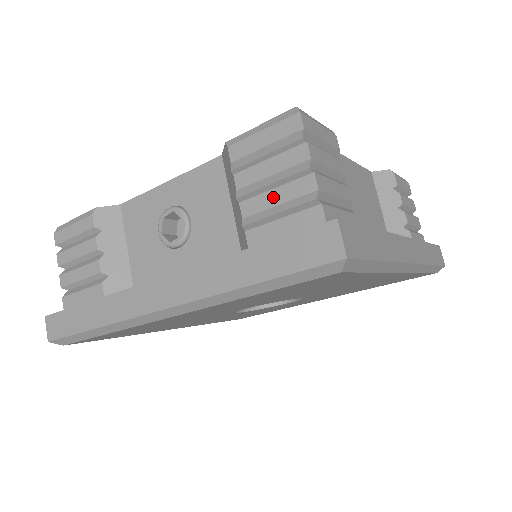
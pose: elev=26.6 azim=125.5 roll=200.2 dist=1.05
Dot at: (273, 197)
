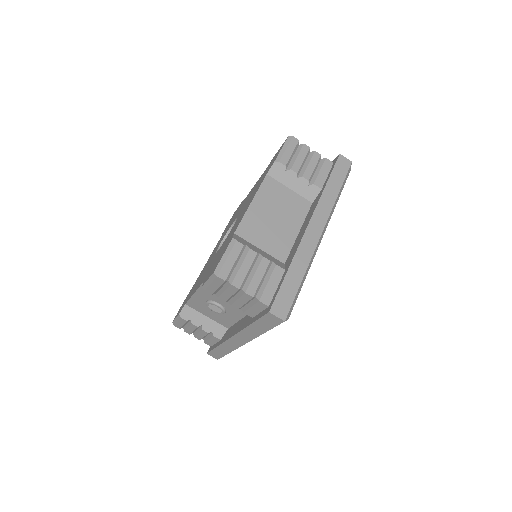
Dot at: (240, 302)
